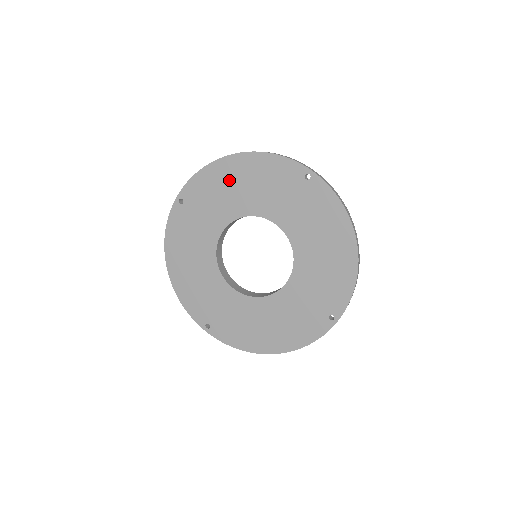
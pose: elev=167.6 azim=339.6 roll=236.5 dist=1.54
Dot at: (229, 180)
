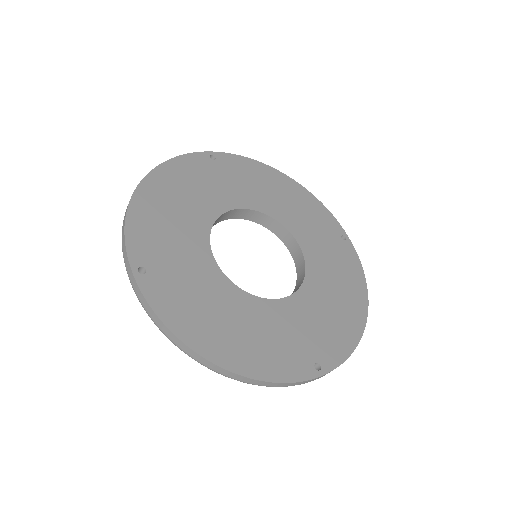
Dot at: (273, 185)
